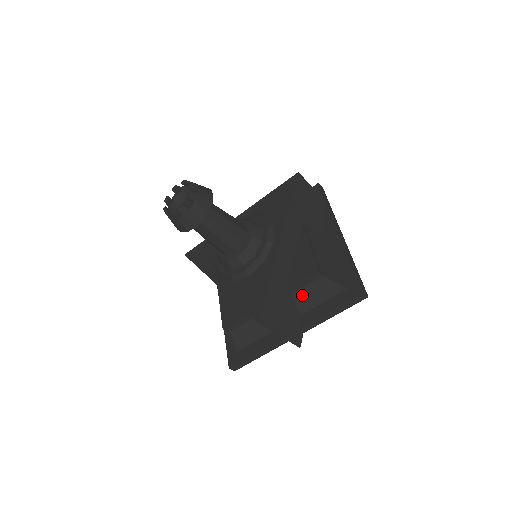
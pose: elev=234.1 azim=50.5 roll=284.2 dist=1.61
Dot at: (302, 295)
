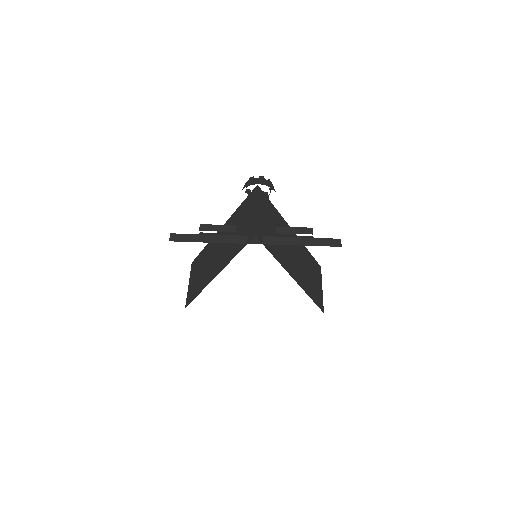
Dot at: occluded
